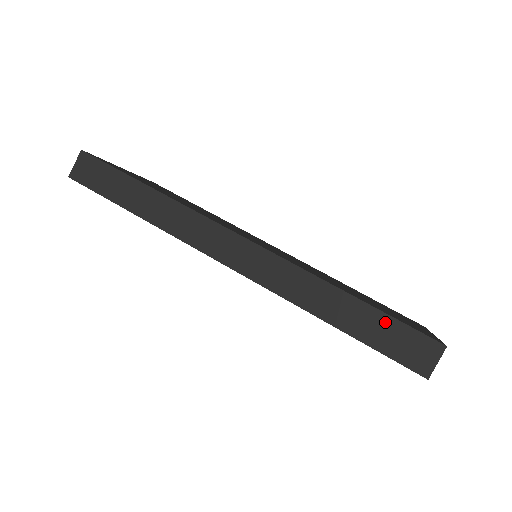
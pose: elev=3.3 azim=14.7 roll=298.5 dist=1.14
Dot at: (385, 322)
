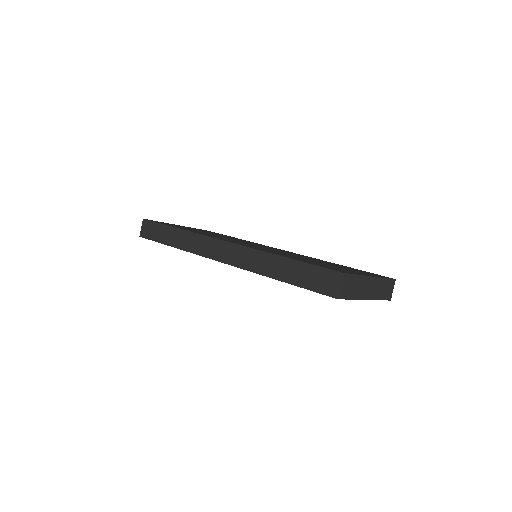
Dot at: (306, 269)
